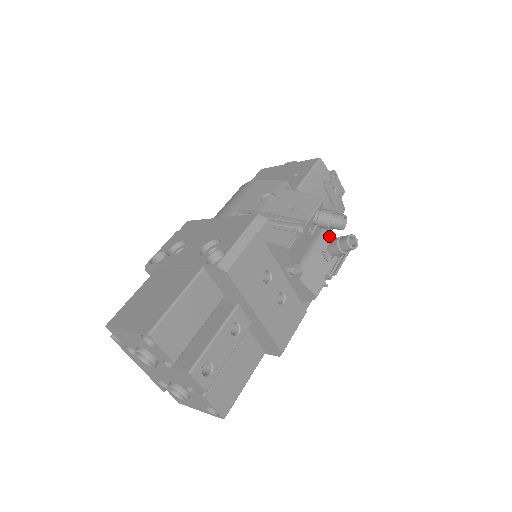
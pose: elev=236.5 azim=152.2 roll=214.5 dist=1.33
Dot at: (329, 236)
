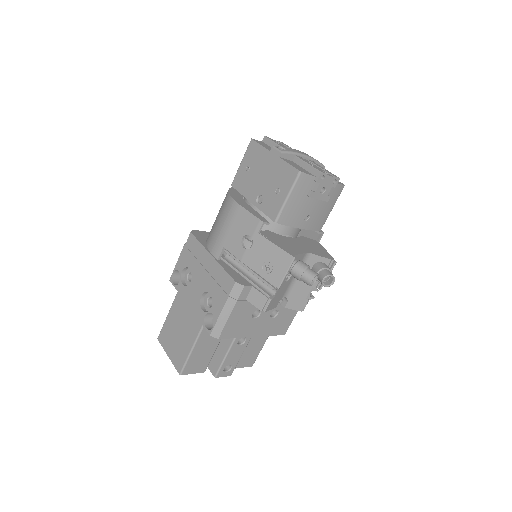
Dot at: (312, 260)
